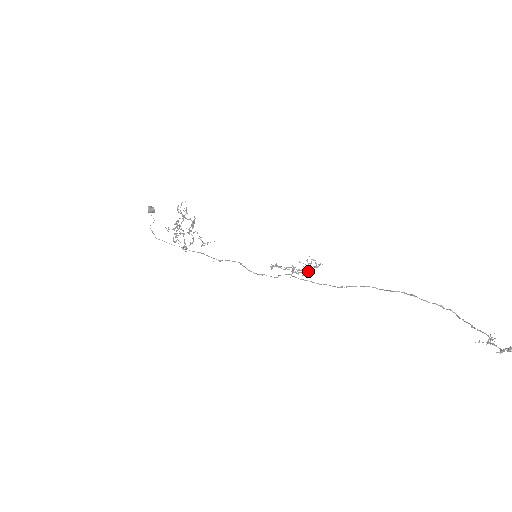
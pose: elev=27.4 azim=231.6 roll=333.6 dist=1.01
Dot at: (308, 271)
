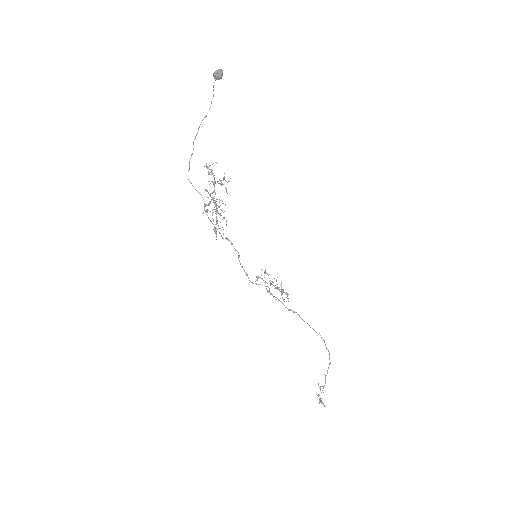
Dot at: (281, 290)
